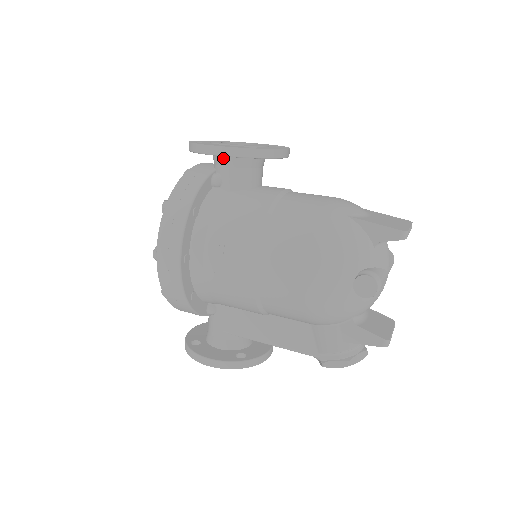
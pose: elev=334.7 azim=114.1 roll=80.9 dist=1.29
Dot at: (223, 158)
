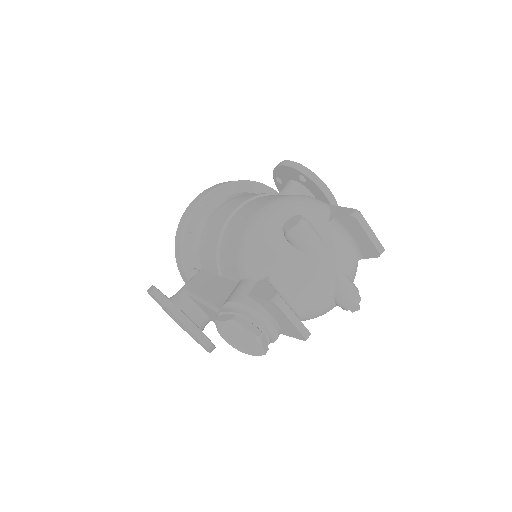
Dot at: (287, 183)
